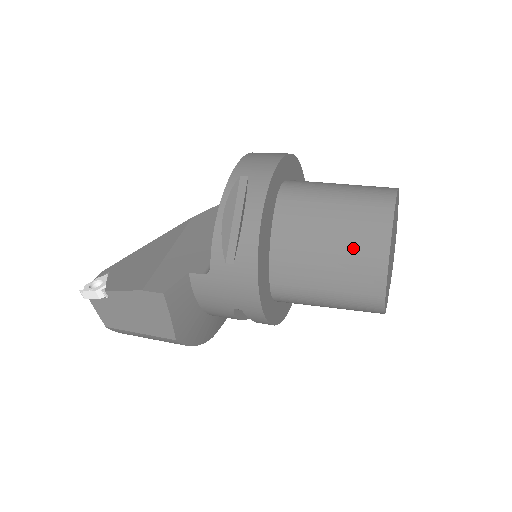
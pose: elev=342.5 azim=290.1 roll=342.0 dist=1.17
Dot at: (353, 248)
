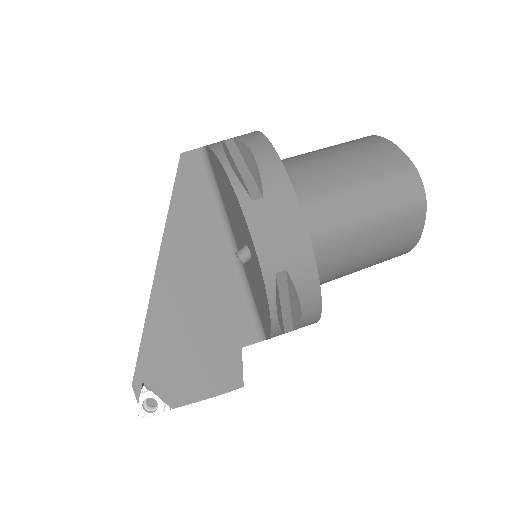
Dot at: (387, 252)
